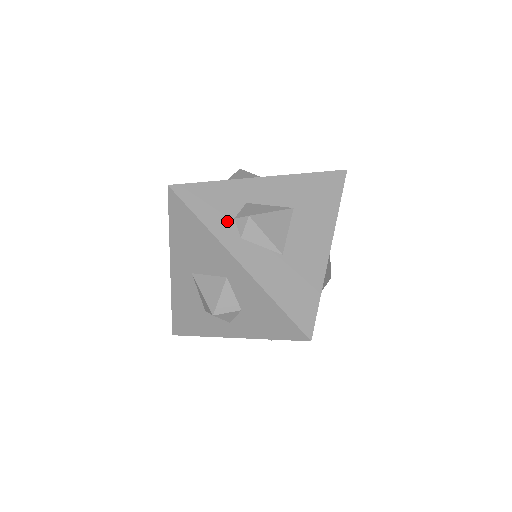
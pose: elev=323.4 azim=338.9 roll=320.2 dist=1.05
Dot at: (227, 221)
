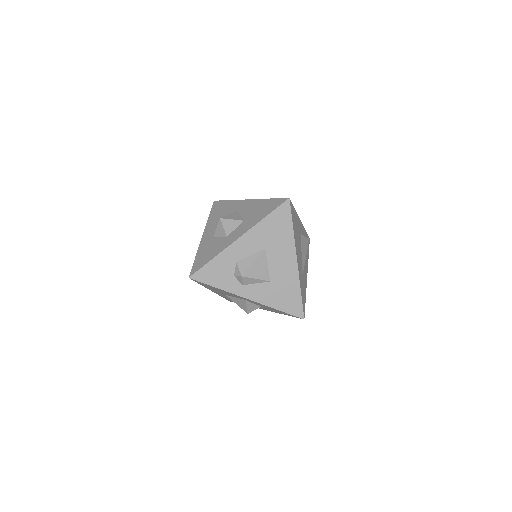
Dot at: (231, 280)
